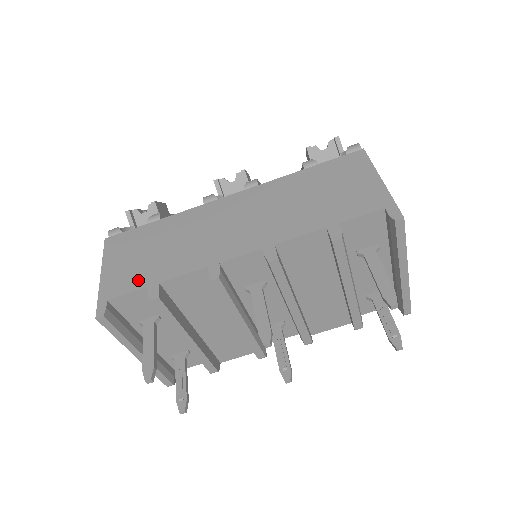
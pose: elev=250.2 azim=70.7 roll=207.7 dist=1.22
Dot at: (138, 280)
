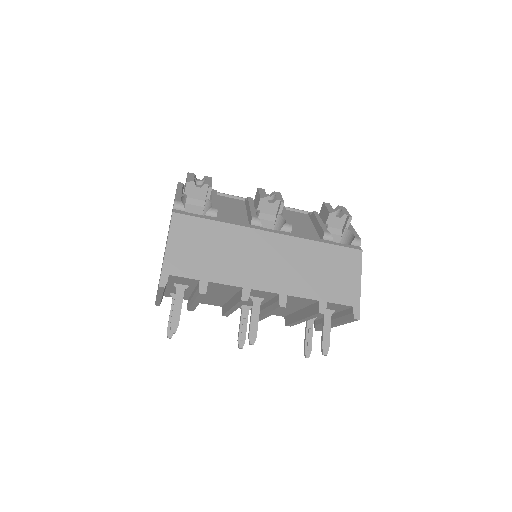
Dot at: (194, 270)
